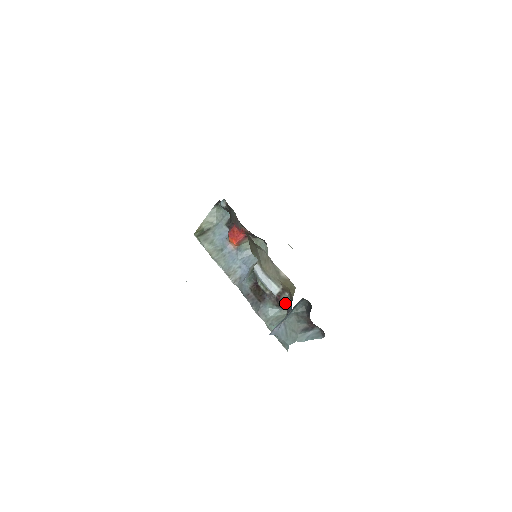
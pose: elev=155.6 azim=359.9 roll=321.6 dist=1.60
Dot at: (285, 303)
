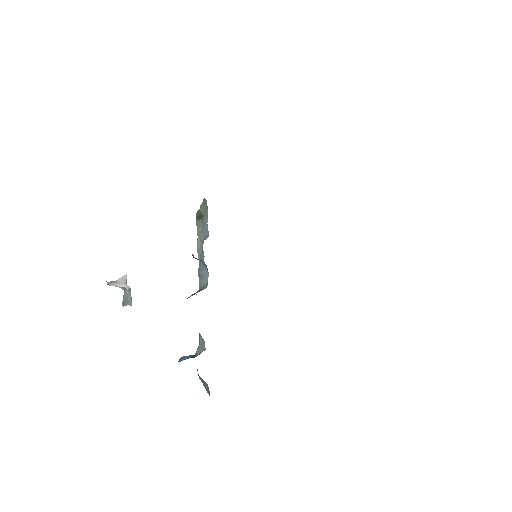
Dot at: occluded
